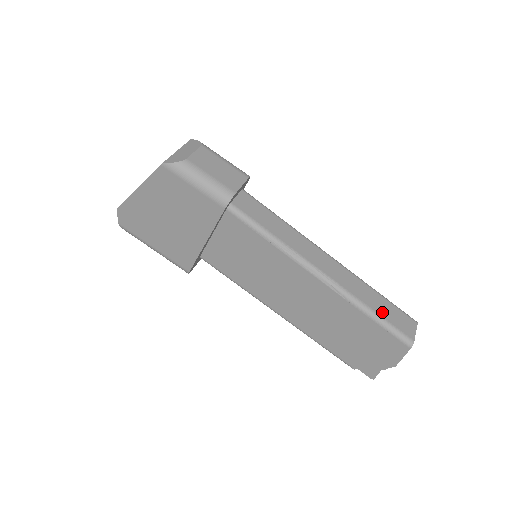
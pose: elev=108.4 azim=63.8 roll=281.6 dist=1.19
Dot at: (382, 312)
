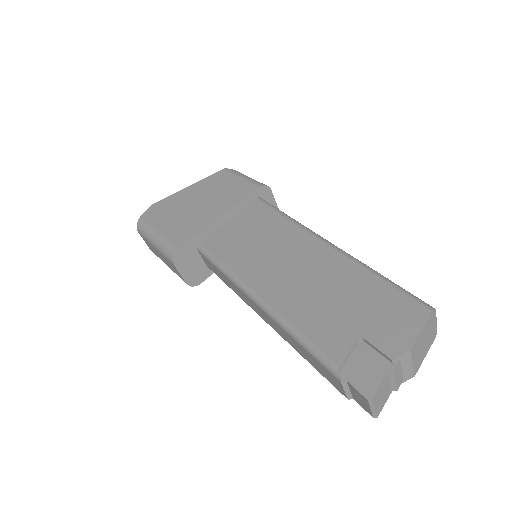
Dot at: occluded
